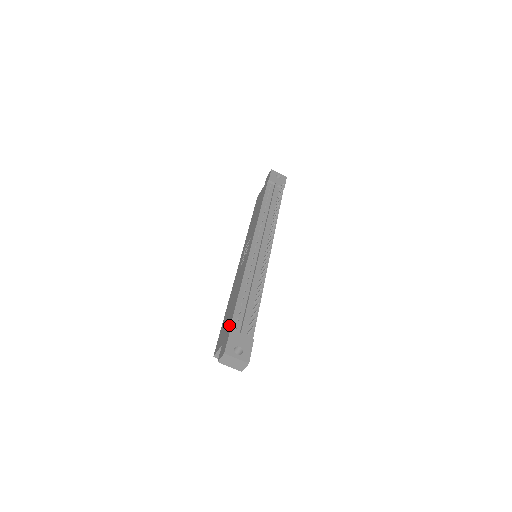
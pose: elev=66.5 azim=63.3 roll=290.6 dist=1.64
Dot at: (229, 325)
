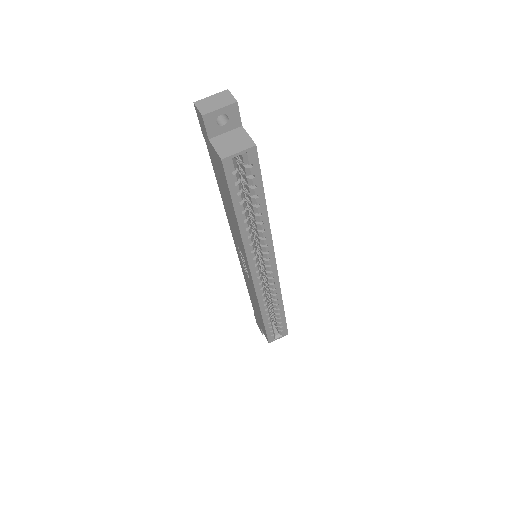
Dot at: (209, 152)
